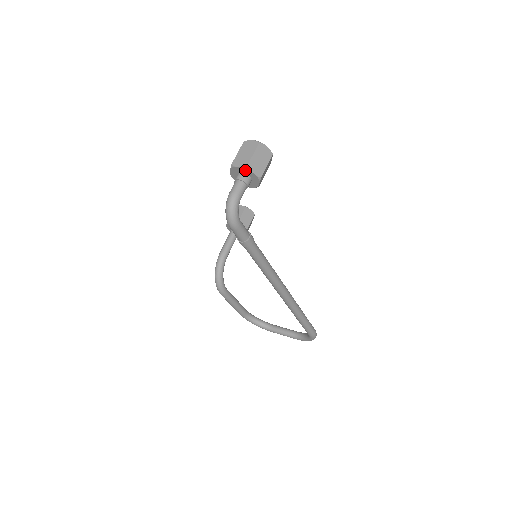
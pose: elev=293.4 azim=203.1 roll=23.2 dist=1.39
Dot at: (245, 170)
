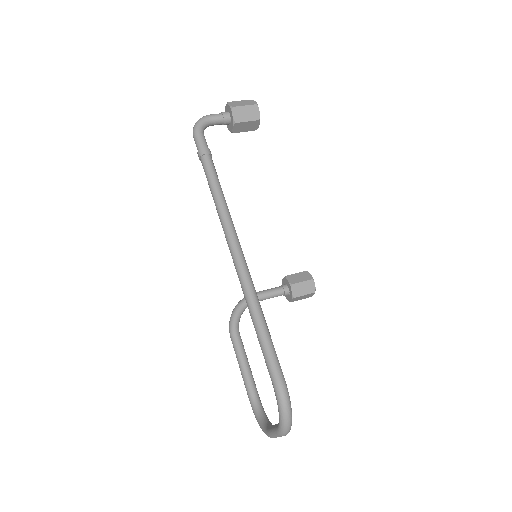
Dot at: (227, 107)
